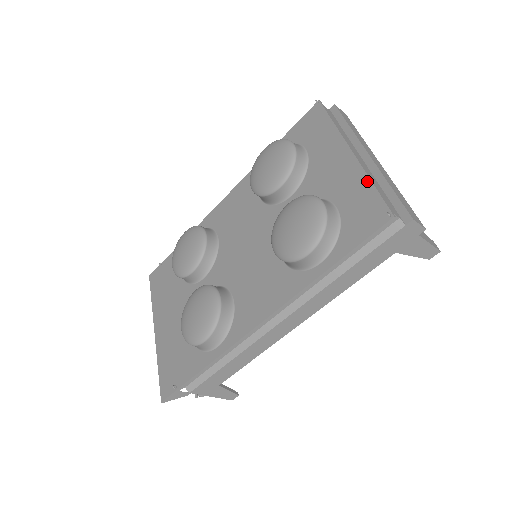
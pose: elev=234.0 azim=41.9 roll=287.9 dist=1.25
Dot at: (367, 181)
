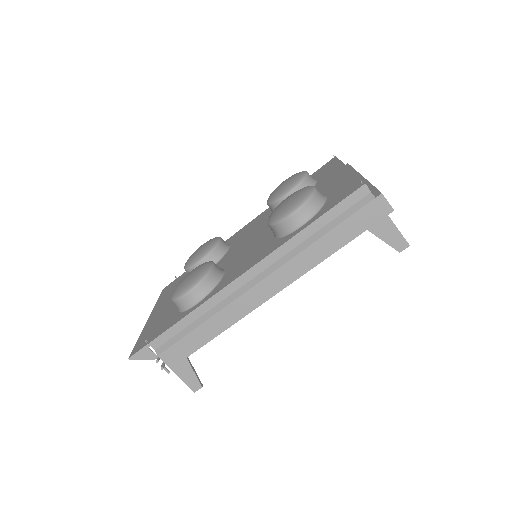
Dot at: (353, 176)
